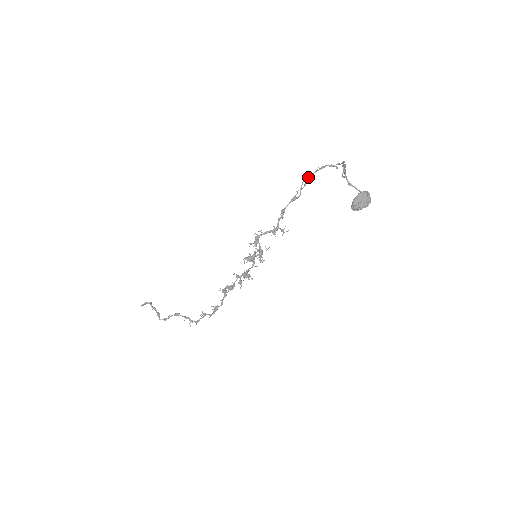
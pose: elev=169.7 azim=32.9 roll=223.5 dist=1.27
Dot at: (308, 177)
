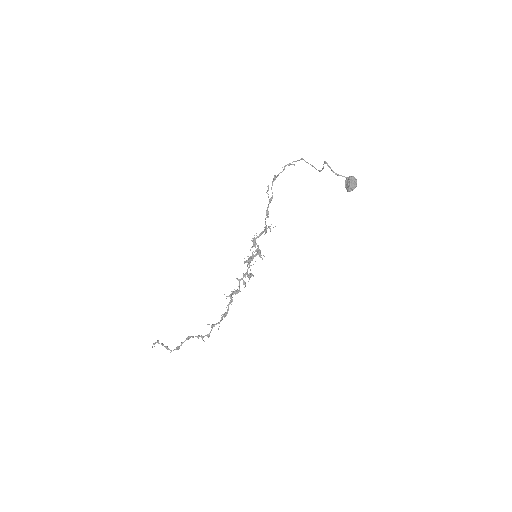
Dot at: (275, 179)
